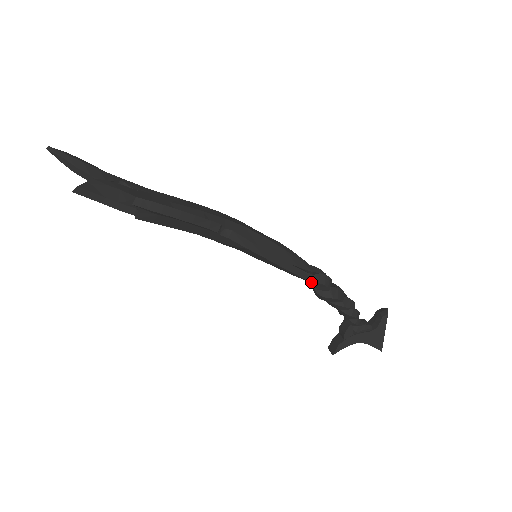
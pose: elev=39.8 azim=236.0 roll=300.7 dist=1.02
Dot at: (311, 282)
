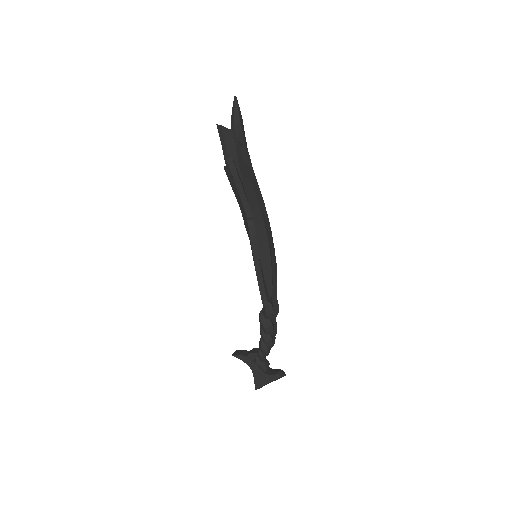
Dot at: (262, 302)
